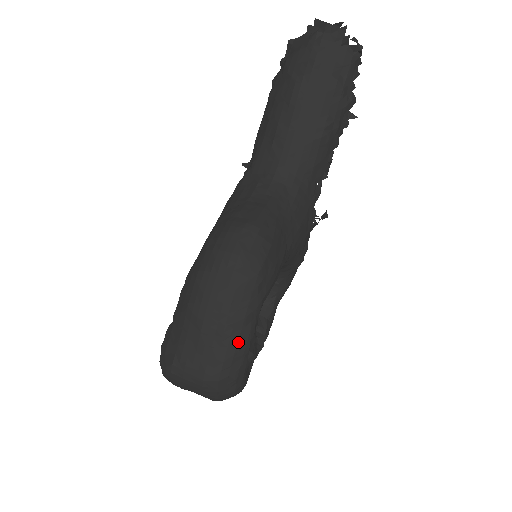
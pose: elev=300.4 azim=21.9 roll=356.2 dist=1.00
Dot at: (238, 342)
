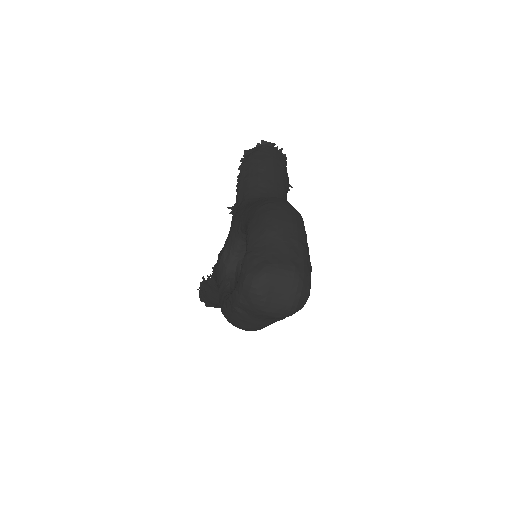
Dot at: (306, 250)
